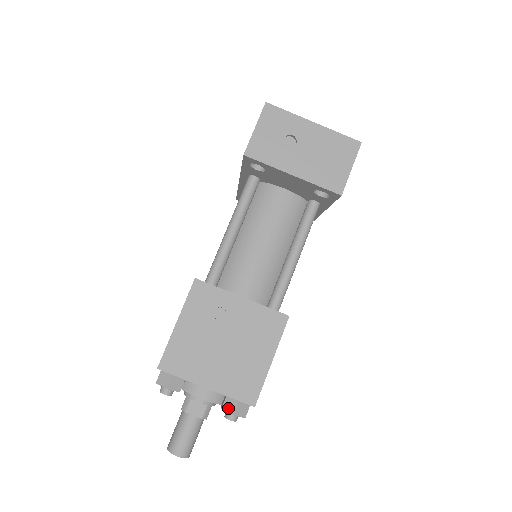
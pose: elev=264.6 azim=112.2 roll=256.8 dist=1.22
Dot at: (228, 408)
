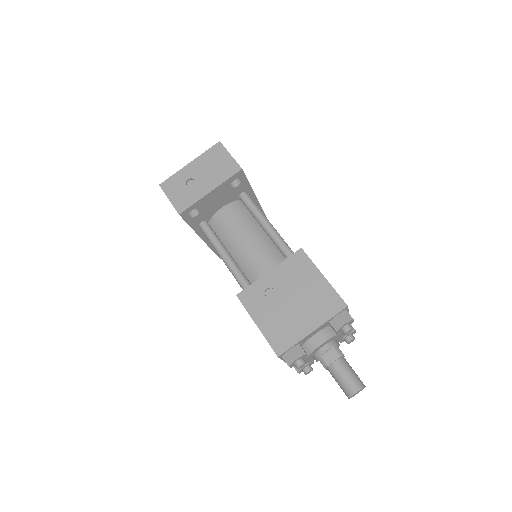
Dot at: (338, 326)
